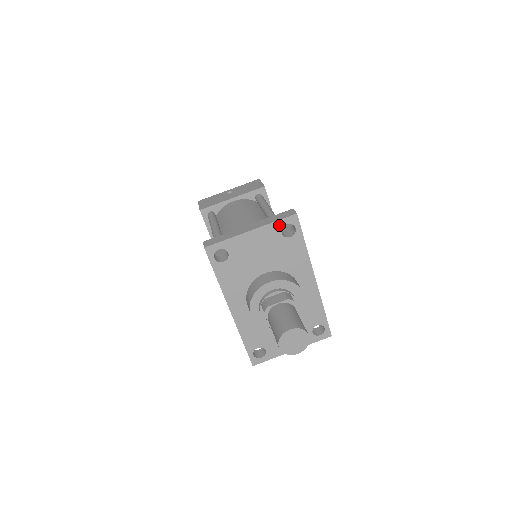
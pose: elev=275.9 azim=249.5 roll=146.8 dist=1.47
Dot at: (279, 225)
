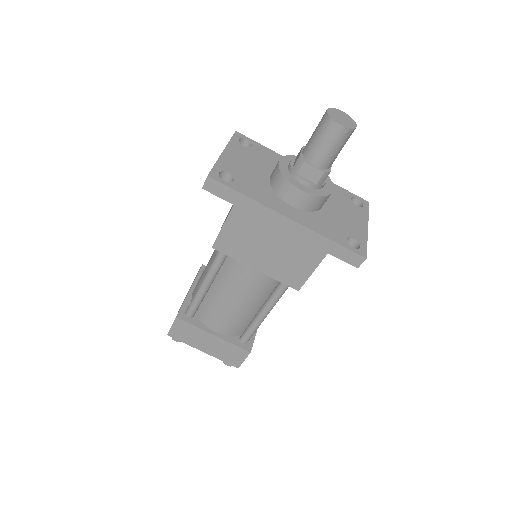
Dot at: (235, 142)
